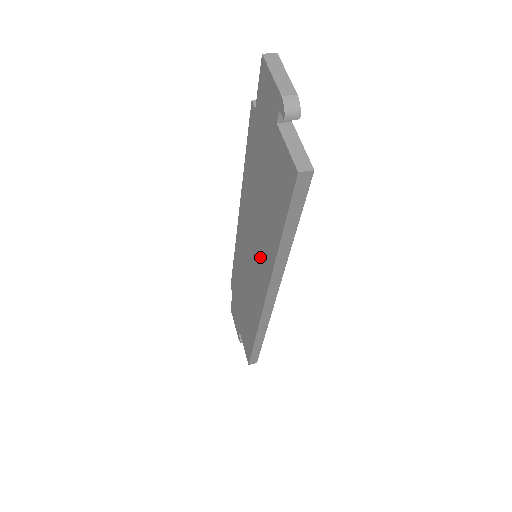
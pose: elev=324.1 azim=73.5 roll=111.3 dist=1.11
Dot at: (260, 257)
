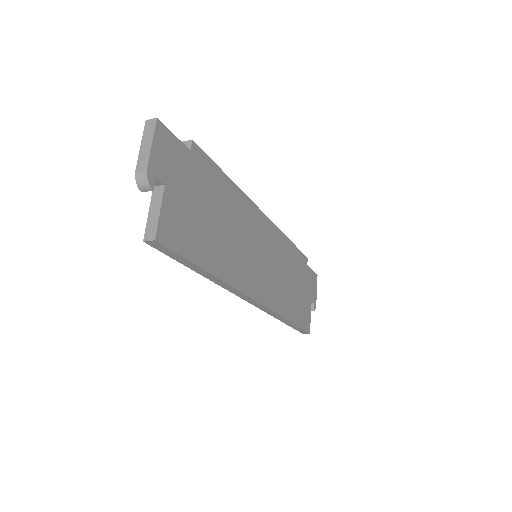
Dot at: occluded
